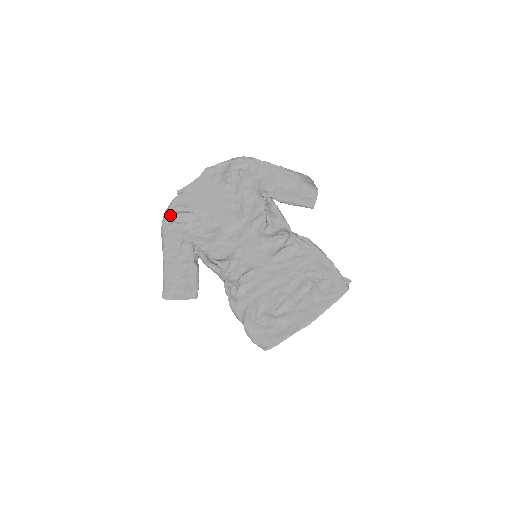
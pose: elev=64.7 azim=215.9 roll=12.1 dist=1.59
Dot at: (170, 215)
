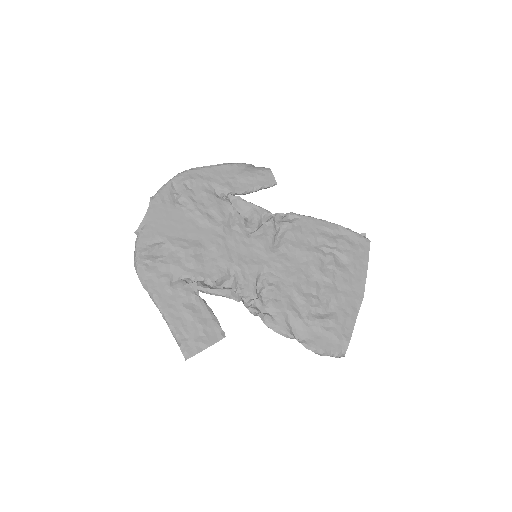
Dot at: (140, 259)
